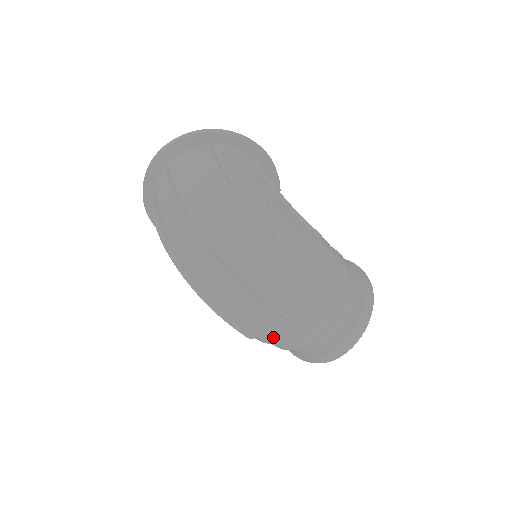
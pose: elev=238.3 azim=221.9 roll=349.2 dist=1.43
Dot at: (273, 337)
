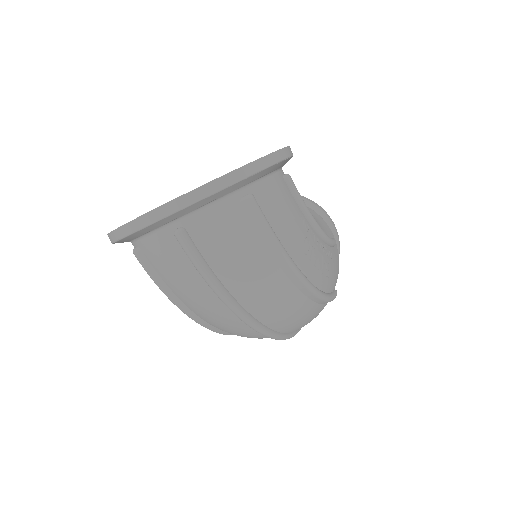
Dot at: occluded
